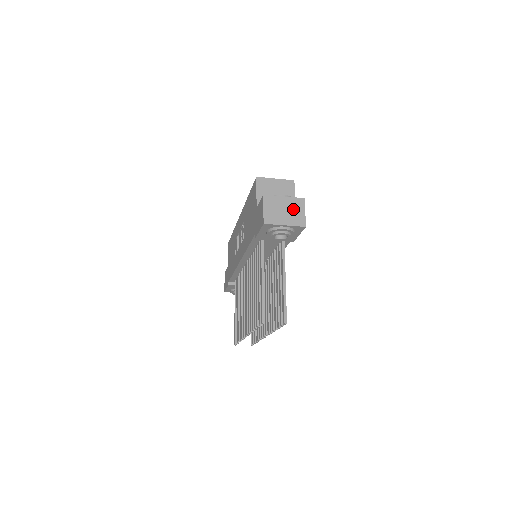
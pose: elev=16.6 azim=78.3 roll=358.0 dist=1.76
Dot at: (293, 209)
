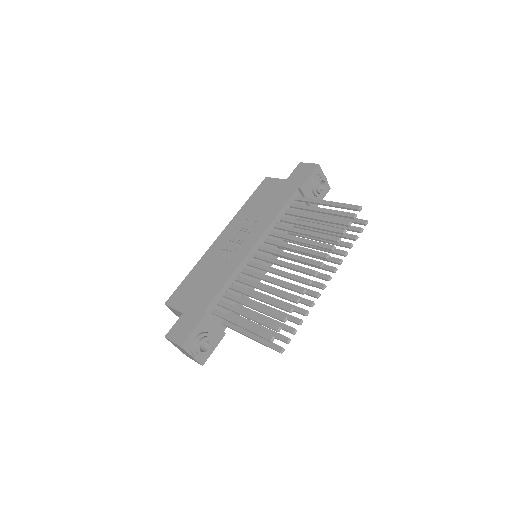
Dot at: occluded
